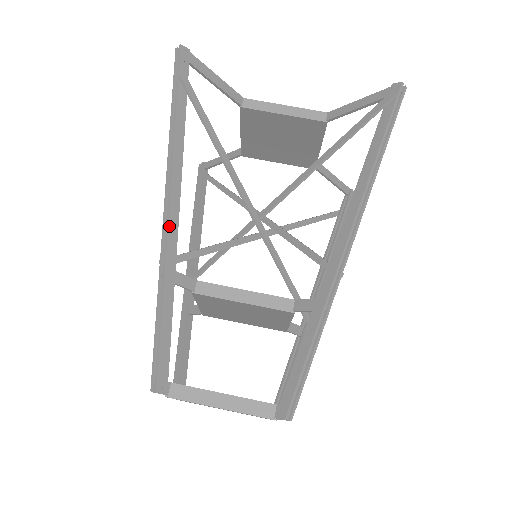
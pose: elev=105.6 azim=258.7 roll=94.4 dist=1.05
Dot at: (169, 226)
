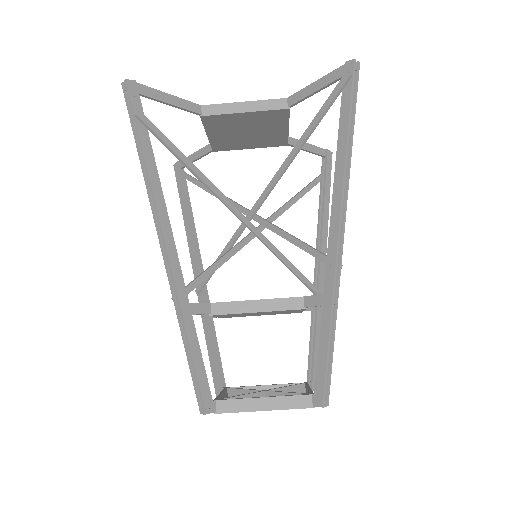
Dot at: (171, 266)
